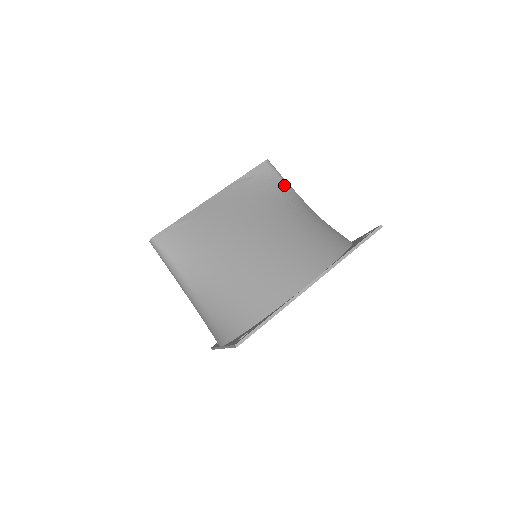
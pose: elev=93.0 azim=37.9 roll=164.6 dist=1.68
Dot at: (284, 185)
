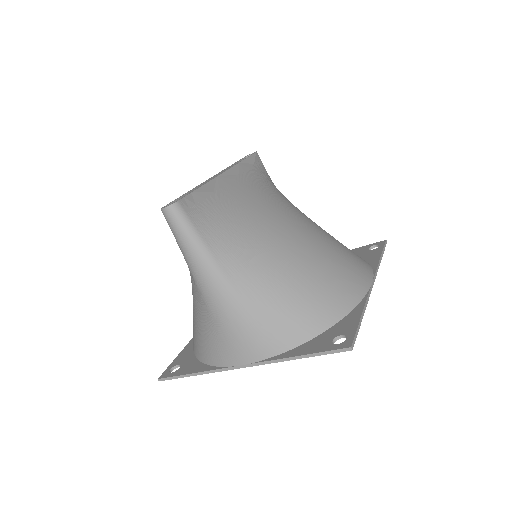
Dot at: occluded
